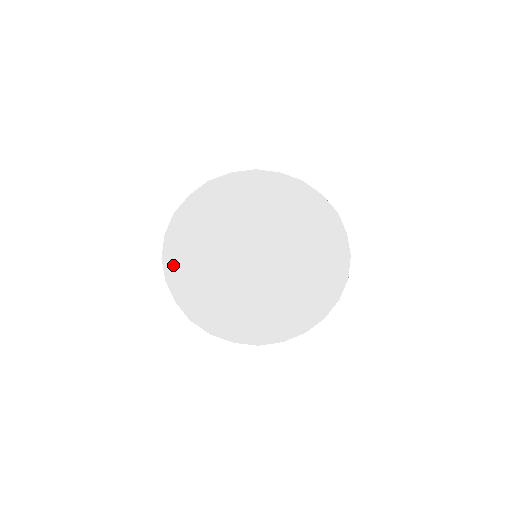
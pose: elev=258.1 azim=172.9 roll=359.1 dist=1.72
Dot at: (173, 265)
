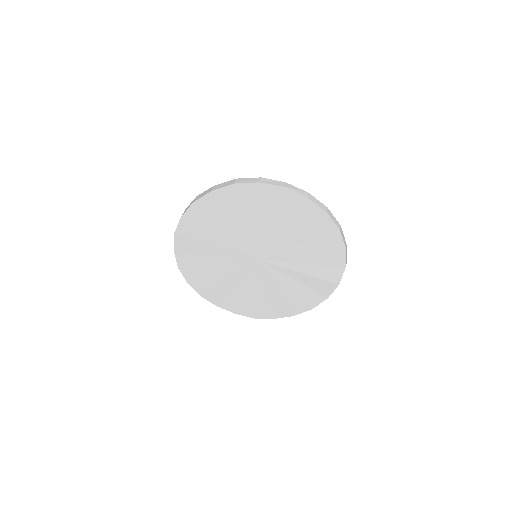
Dot at: (211, 296)
